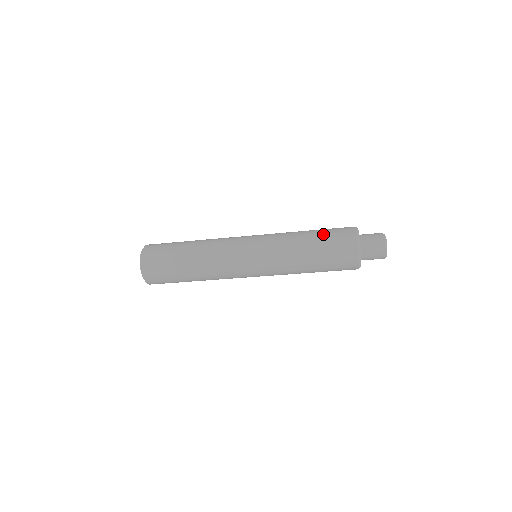
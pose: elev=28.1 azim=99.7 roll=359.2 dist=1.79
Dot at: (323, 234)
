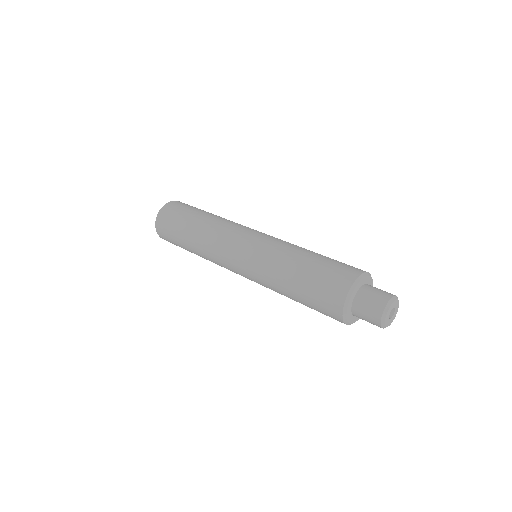
Dot at: (309, 281)
